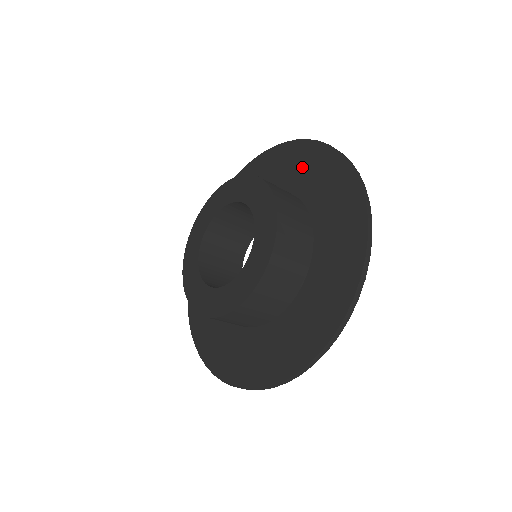
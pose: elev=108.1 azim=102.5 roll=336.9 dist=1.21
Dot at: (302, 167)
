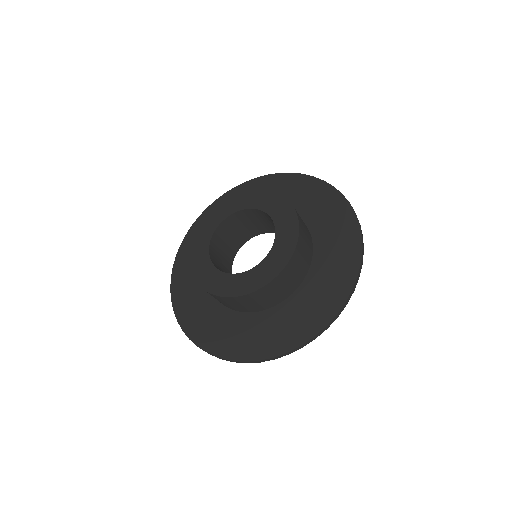
Dot at: (336, 257)
